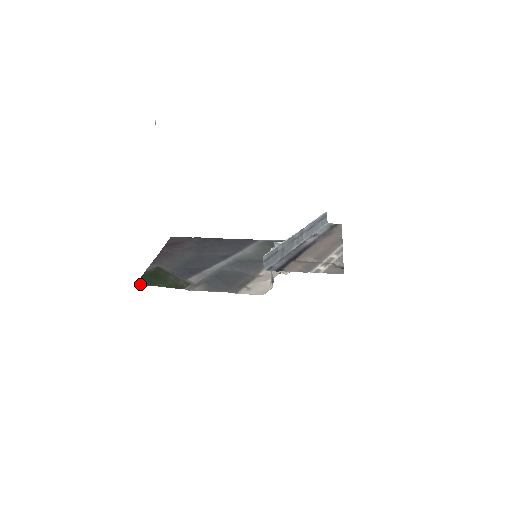
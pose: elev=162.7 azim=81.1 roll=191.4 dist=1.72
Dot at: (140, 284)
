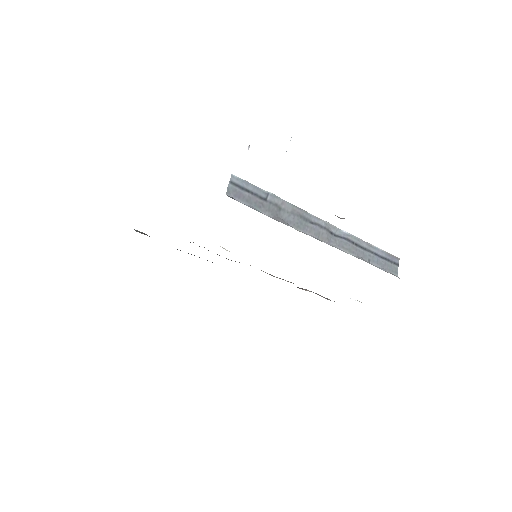
Dot at: occluded
